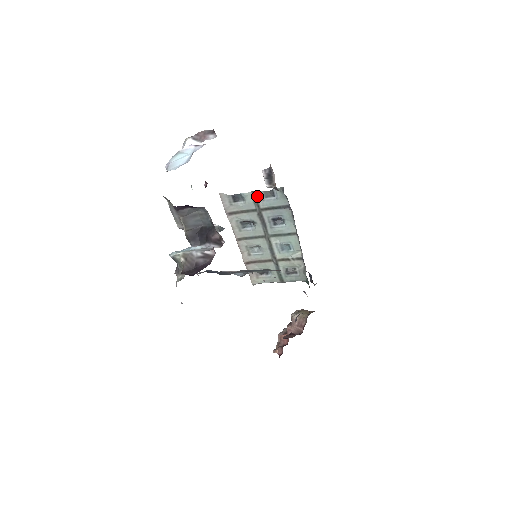
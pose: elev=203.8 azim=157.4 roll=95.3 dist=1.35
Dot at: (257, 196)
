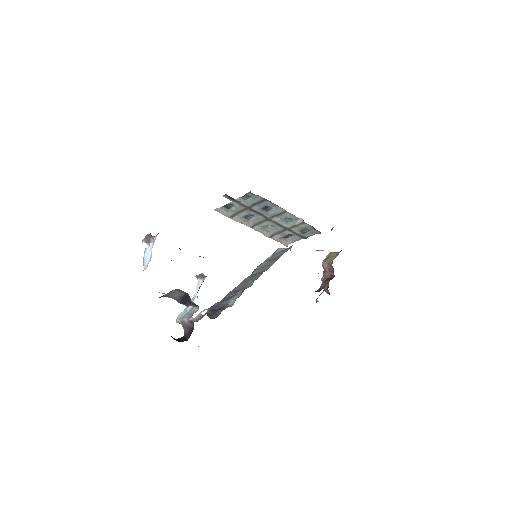
Dot at: occluded
